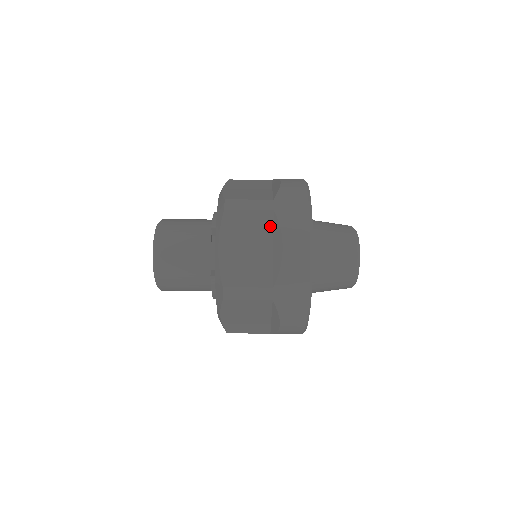
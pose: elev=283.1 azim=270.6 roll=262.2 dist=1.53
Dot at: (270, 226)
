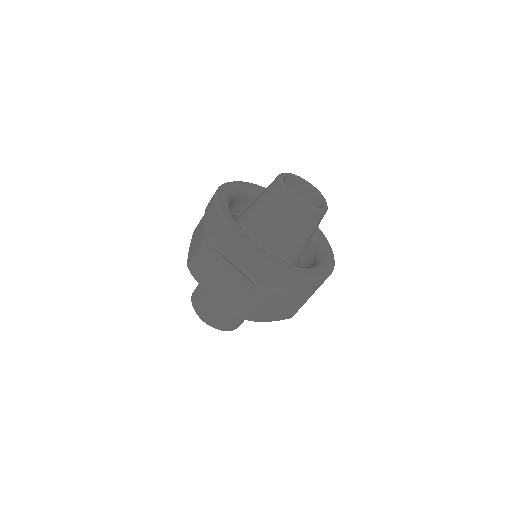
Dot at: (218, 257)
